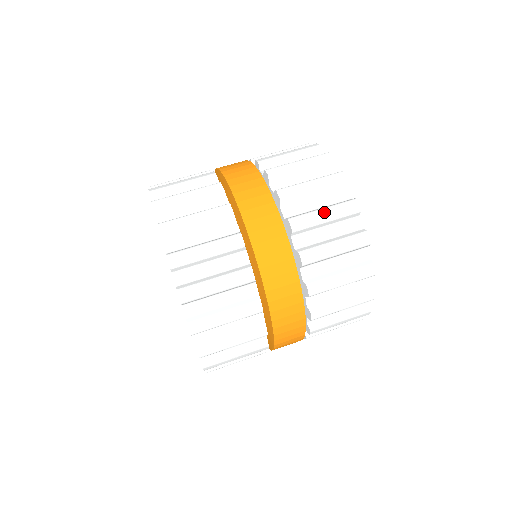
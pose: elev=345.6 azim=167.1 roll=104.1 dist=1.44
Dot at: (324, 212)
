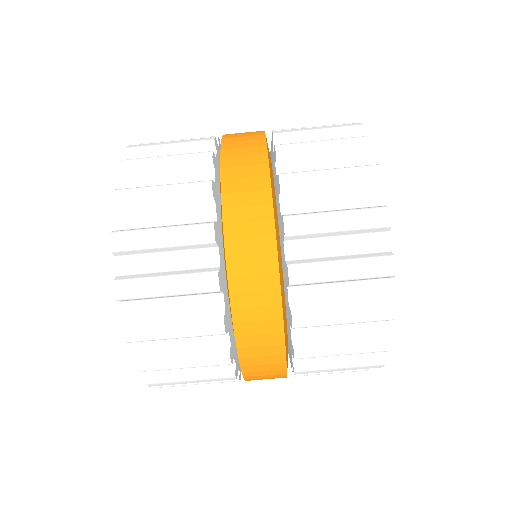
Dot at: (341, 267)
